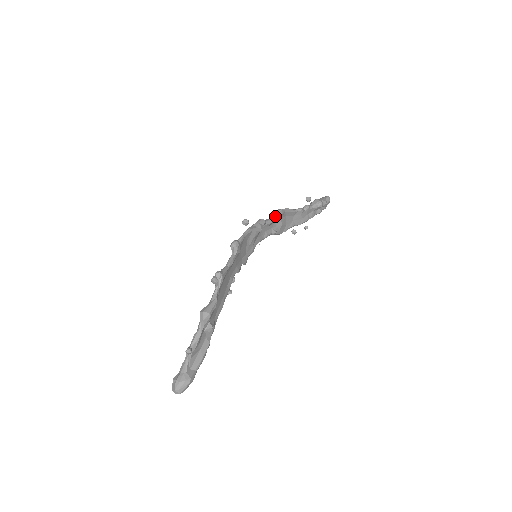
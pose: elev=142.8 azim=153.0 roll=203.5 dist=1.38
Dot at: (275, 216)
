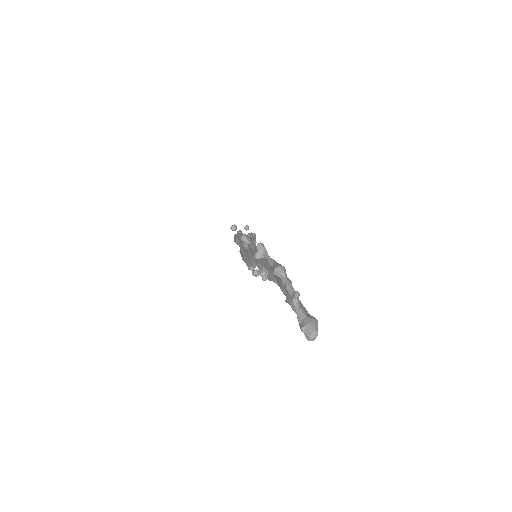
Dot at: occluded
